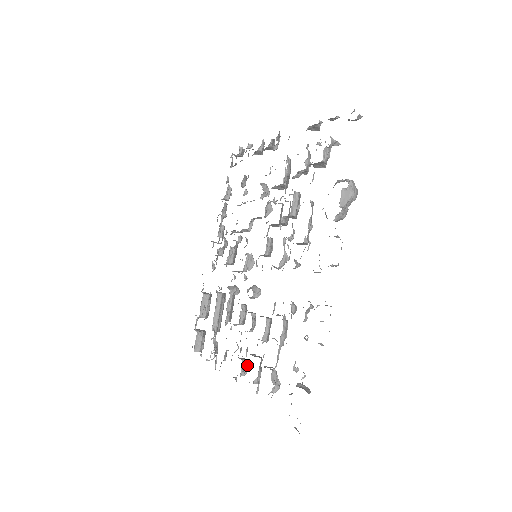
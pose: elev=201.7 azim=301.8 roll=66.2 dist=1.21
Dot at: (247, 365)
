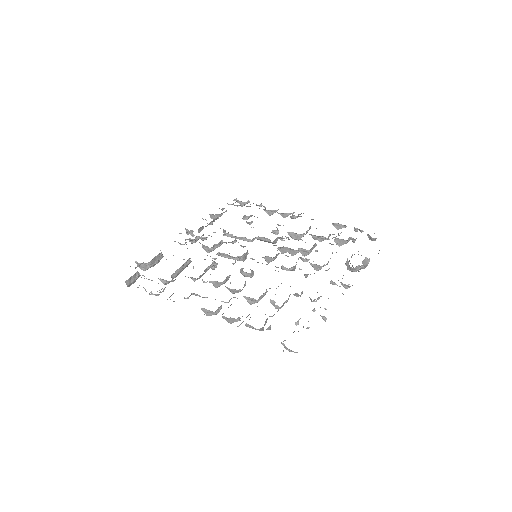
Dot at: occluded
